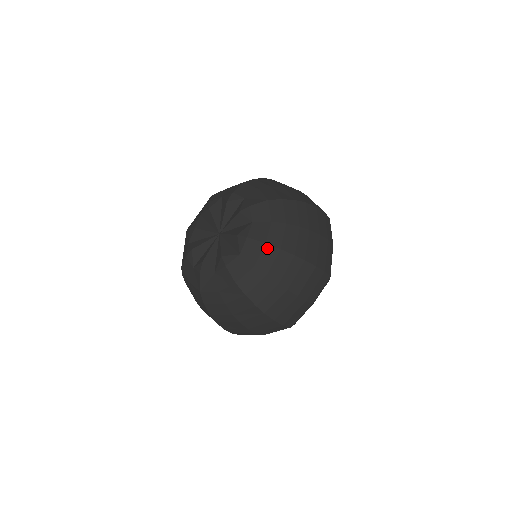
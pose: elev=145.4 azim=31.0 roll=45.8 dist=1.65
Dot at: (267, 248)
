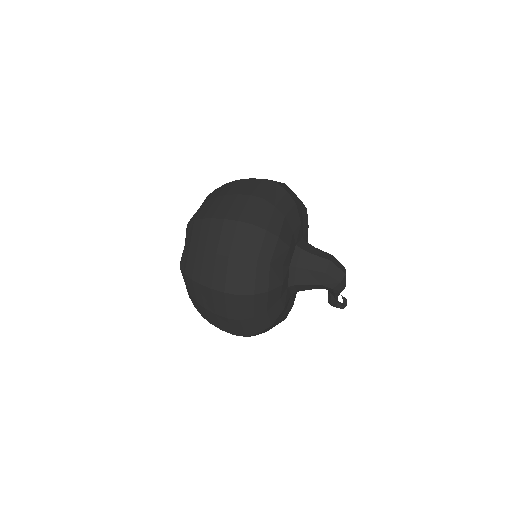
Dot at: (182, 272)
